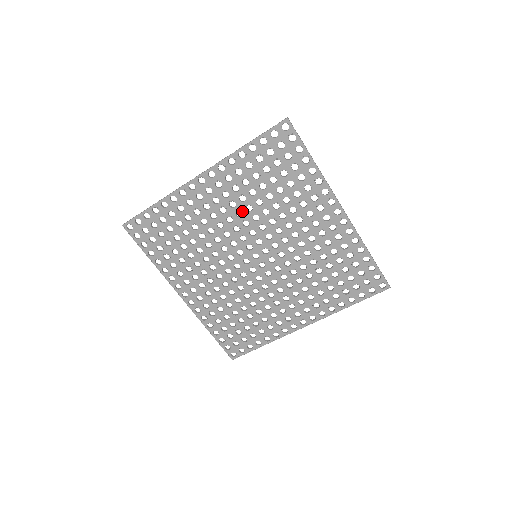
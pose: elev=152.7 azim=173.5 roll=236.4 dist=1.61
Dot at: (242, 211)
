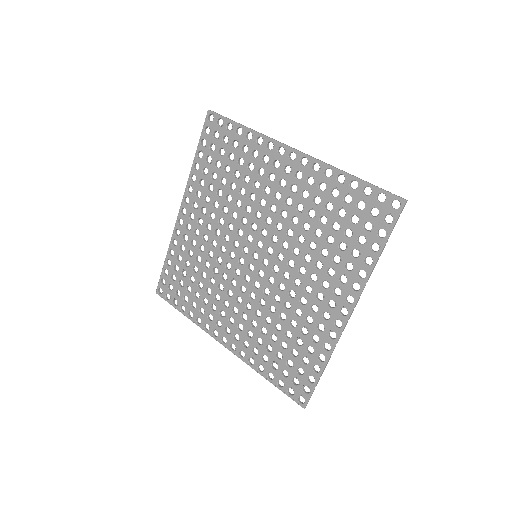
Dot at: (288, 215)
